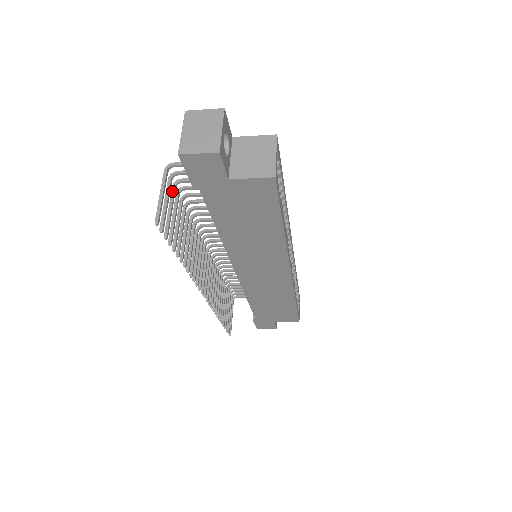
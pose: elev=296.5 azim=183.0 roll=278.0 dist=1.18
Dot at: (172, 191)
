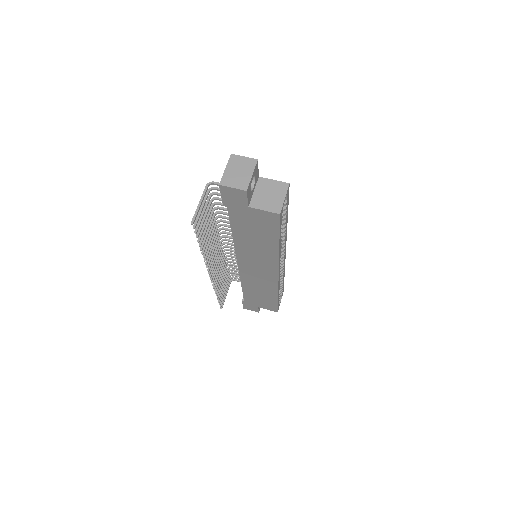
Dot at: (207, 200)
